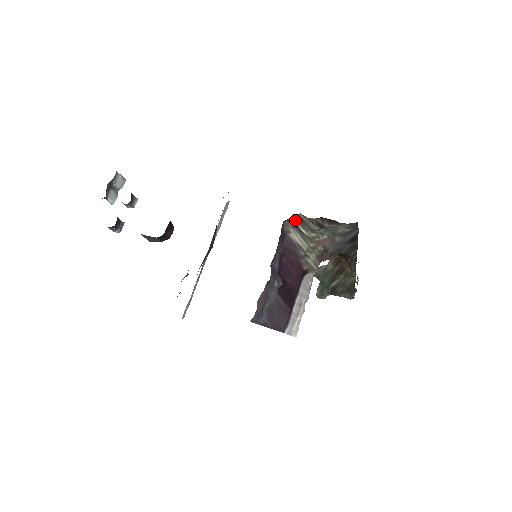
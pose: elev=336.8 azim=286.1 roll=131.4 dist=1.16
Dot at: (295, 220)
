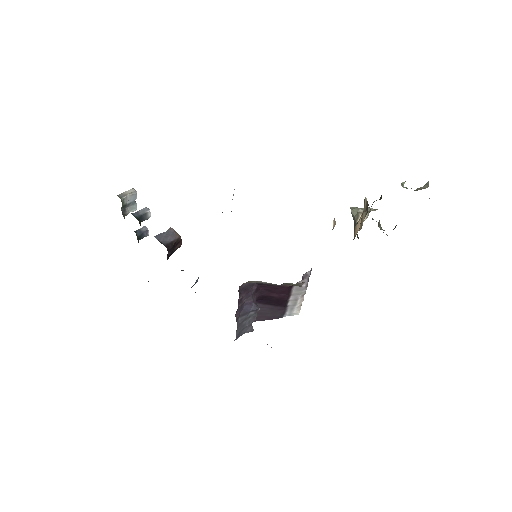
Dot at: occluded
